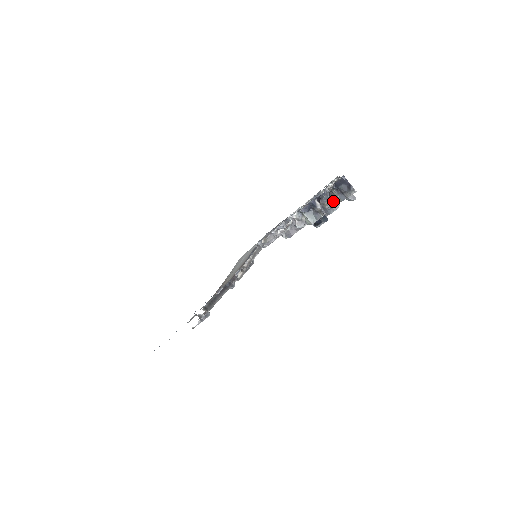
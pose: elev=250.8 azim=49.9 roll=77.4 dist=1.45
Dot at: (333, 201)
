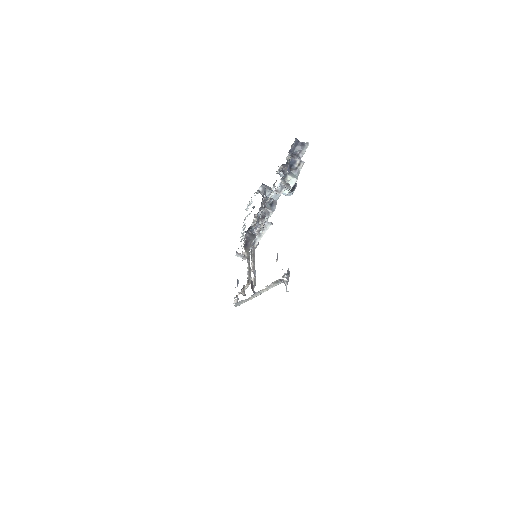
Dot at: occluded
